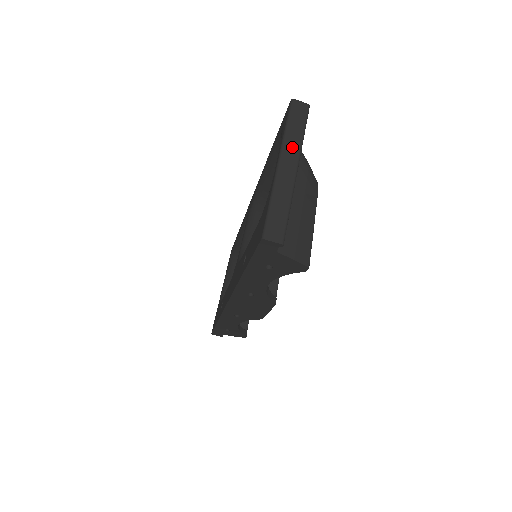
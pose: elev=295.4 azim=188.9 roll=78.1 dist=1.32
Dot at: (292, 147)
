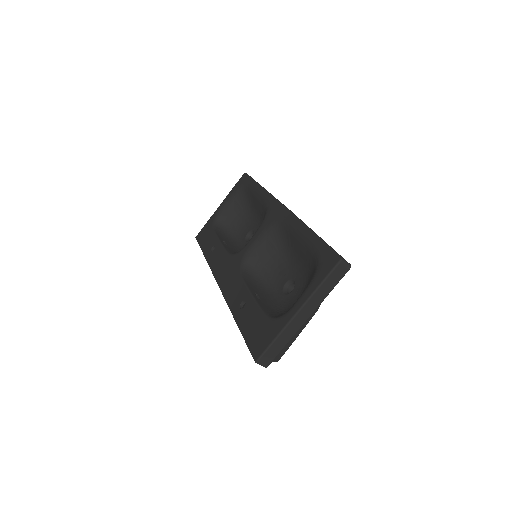
Dot at: (315, 302)
